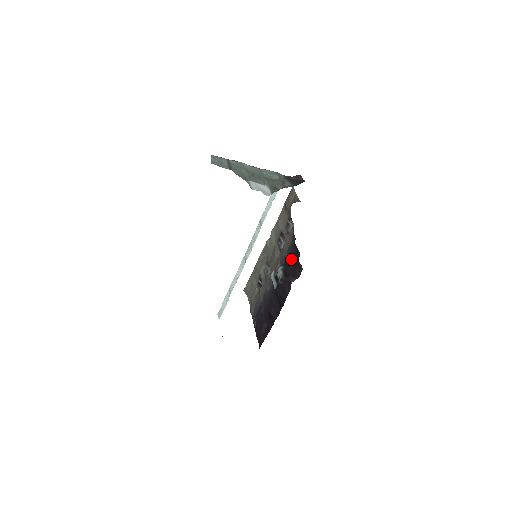
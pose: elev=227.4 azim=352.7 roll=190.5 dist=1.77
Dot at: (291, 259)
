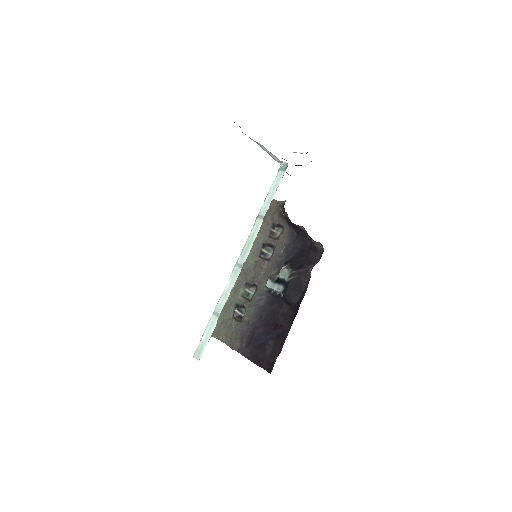
Dot at: (296, 254)
